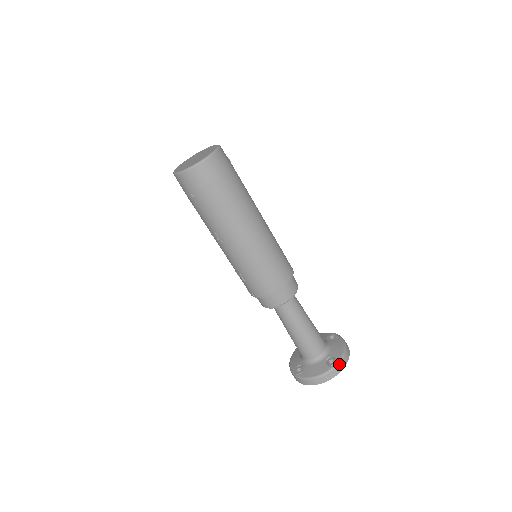
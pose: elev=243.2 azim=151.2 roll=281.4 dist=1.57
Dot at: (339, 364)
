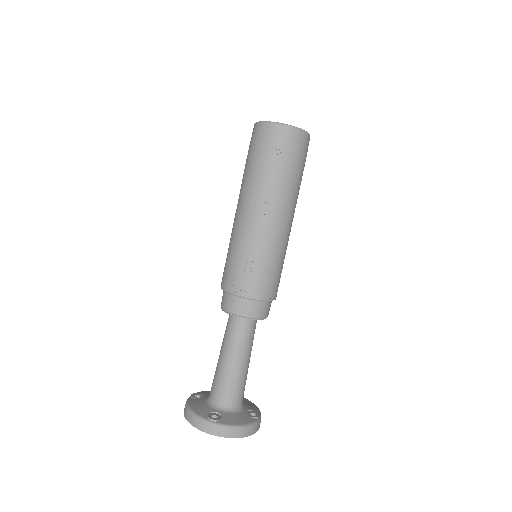
Dot at: occluded
